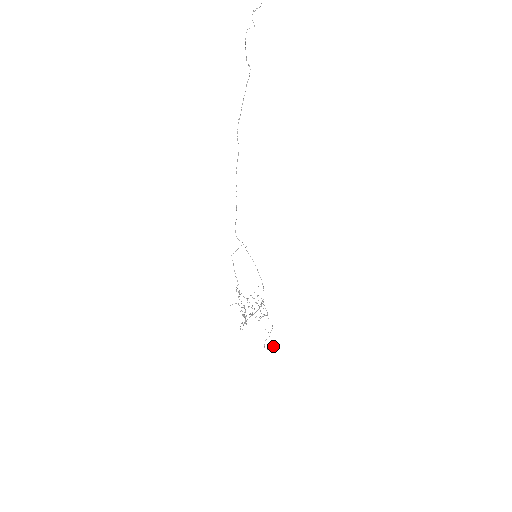
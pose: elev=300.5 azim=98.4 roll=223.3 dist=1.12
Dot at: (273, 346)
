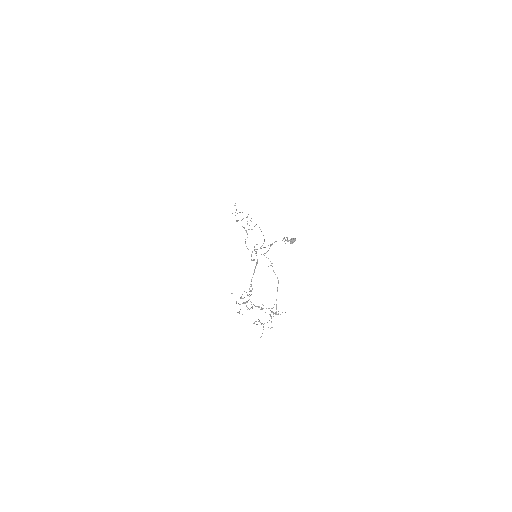
Dot at: (294, 238)
